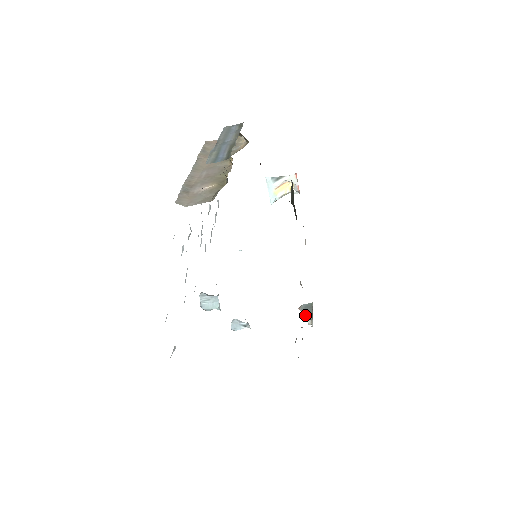
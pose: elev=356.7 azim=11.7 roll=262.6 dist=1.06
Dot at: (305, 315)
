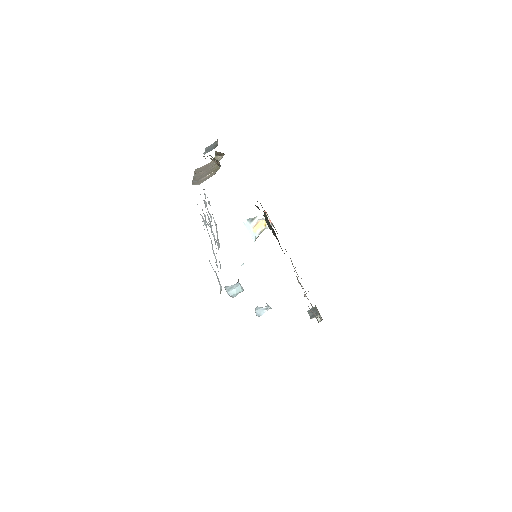
Dot at: (313, 315)
